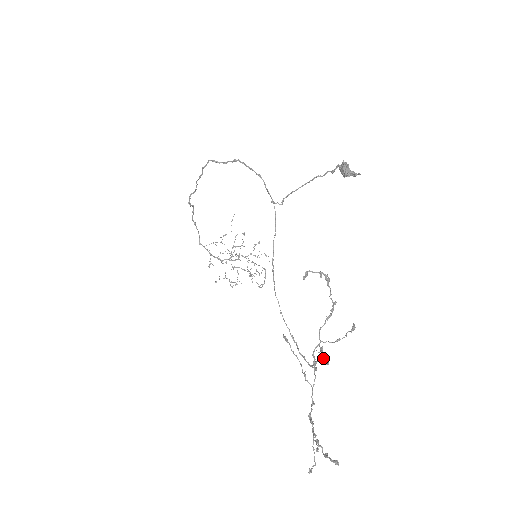
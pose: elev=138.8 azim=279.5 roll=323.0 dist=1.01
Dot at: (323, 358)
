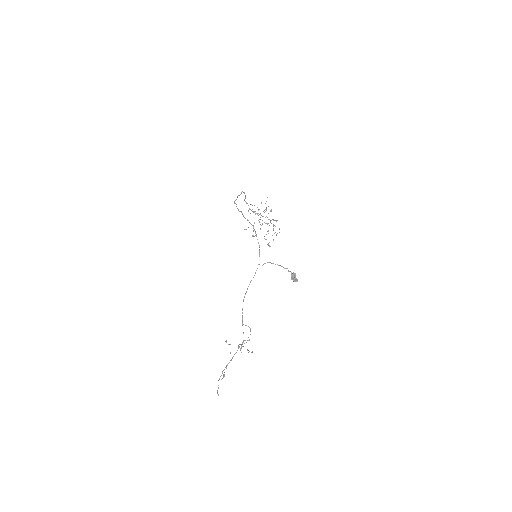
Dot at: (240, 350)
